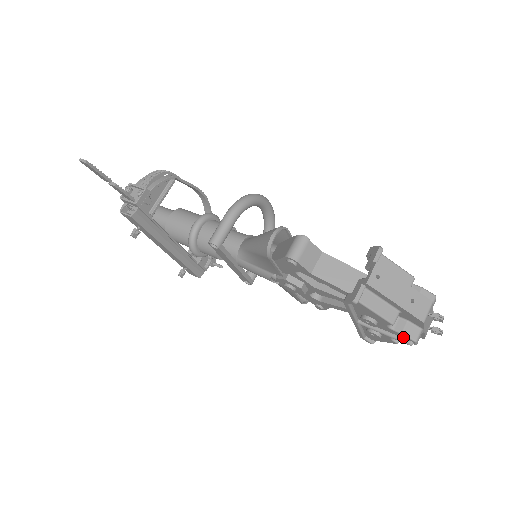
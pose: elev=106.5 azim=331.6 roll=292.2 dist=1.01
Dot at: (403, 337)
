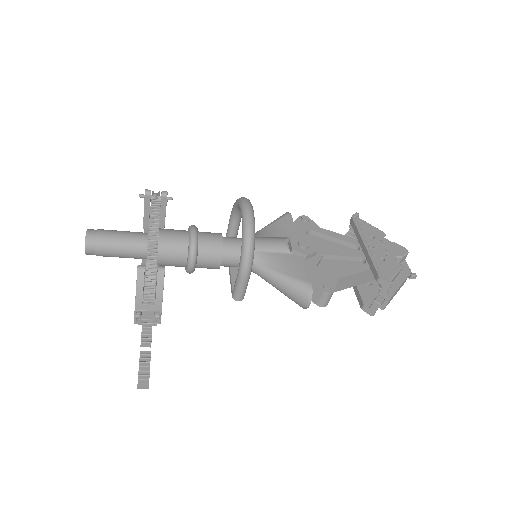
Dot at: occluded
